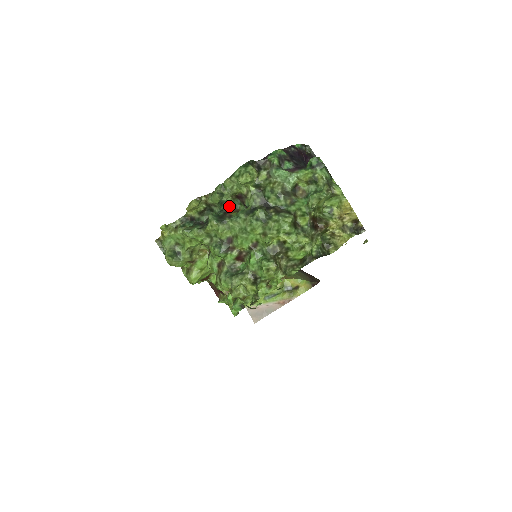
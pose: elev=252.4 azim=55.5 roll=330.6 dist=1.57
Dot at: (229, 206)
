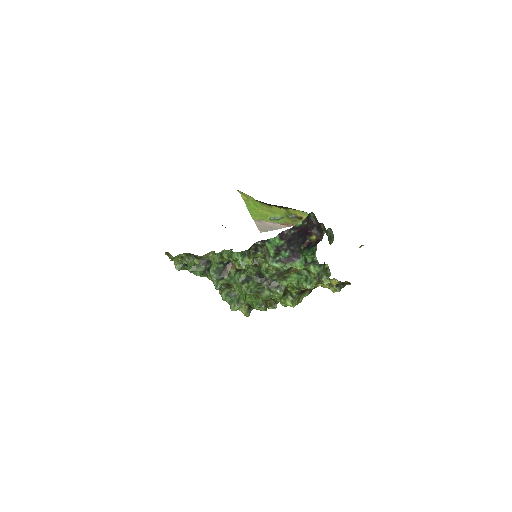
Dot at: (228, 260)
